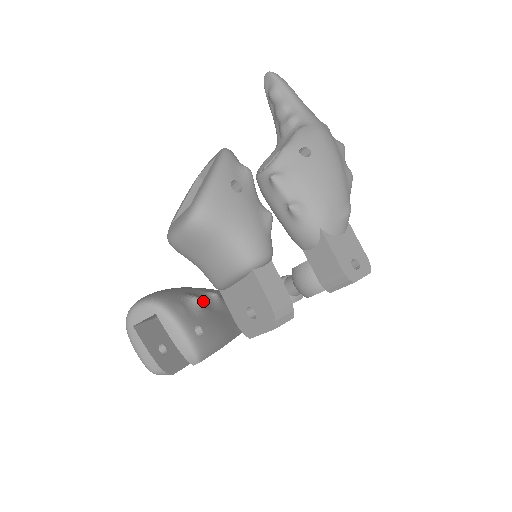
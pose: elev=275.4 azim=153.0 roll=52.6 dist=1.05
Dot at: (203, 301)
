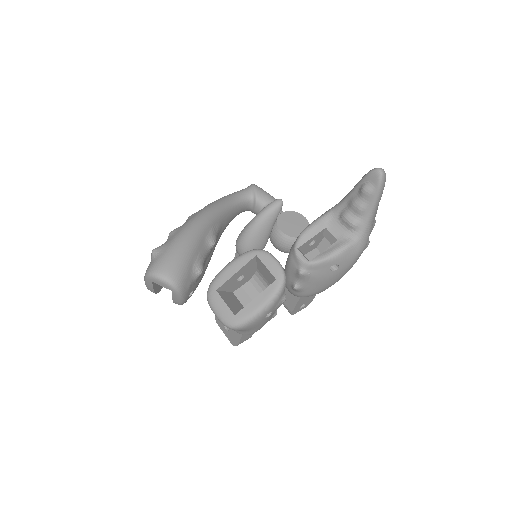
Dot at: occluded
